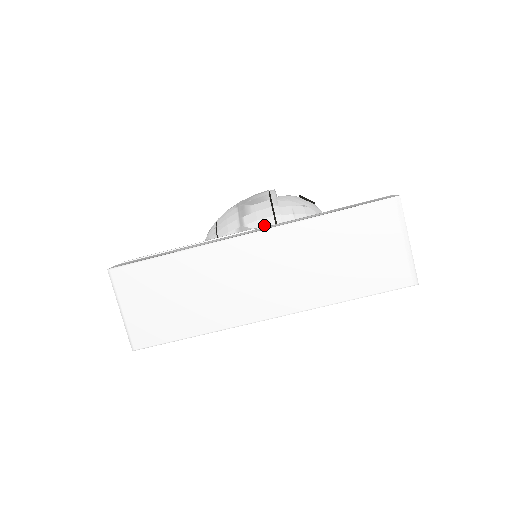
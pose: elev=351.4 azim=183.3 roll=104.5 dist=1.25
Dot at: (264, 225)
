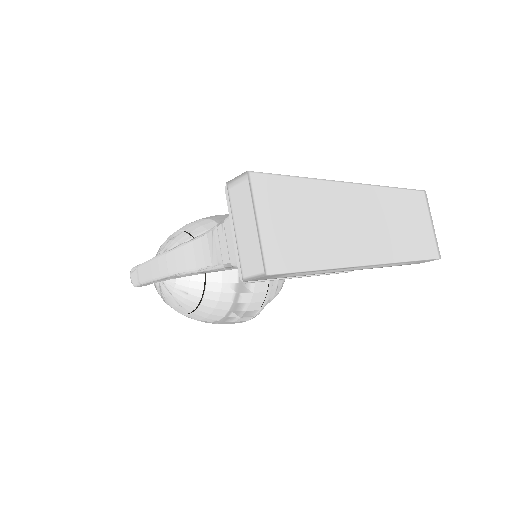
Dot at: occluded
